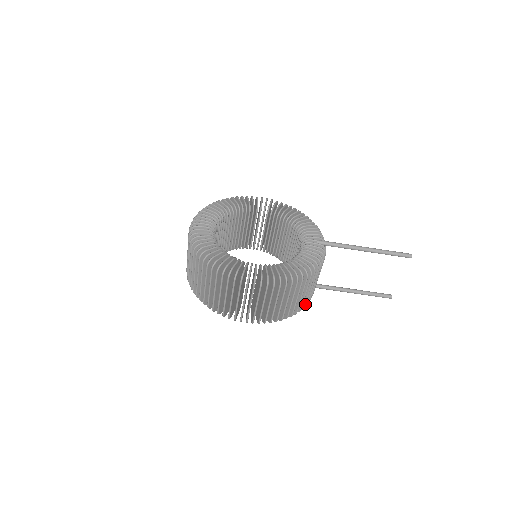
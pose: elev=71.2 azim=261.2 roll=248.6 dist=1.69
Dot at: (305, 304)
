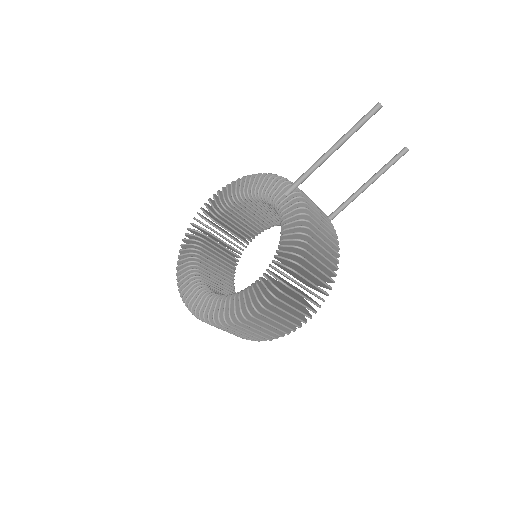
Dot at: (336, 252)
